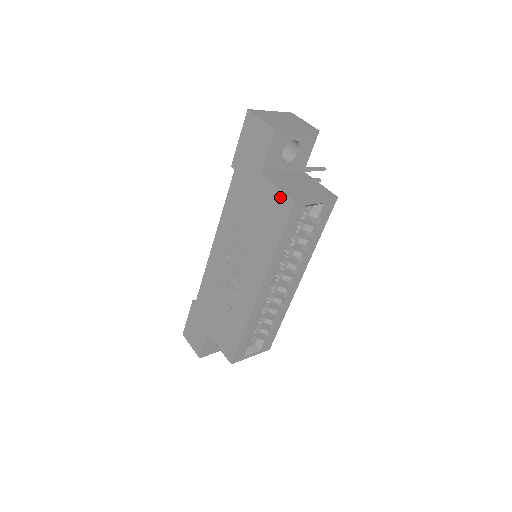
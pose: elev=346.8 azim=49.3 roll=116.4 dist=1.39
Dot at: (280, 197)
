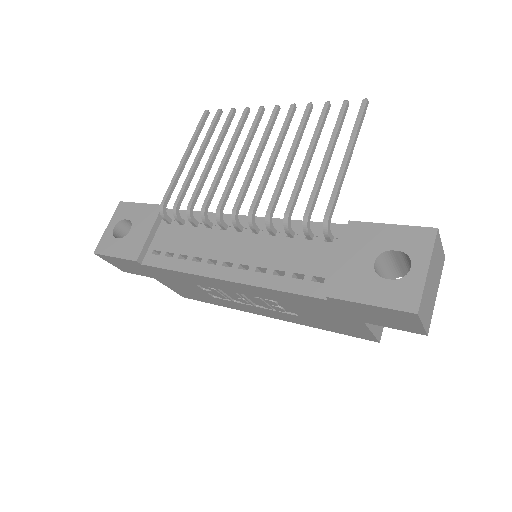
Dot at: (367, 335)
